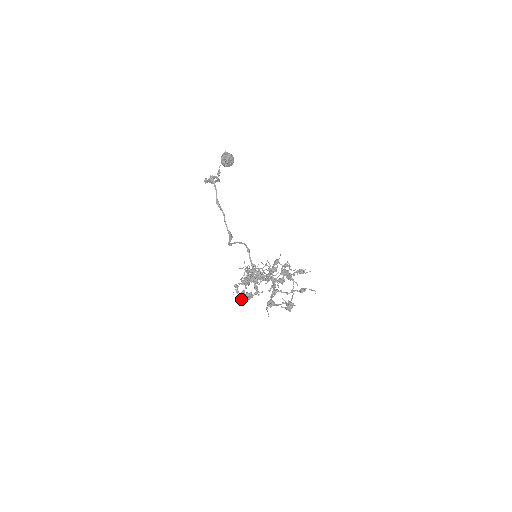
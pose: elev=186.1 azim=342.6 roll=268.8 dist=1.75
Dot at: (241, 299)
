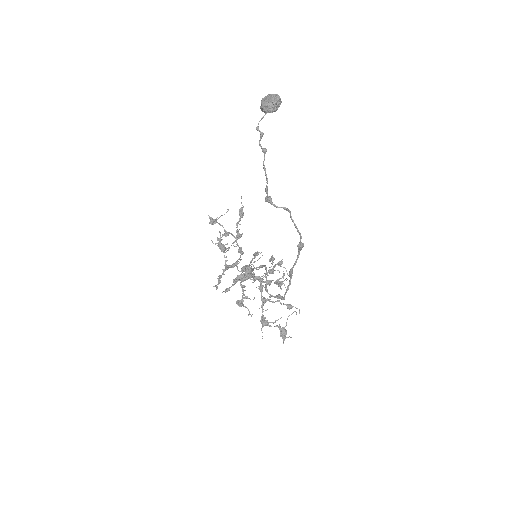
Dot at: (217, 284)
